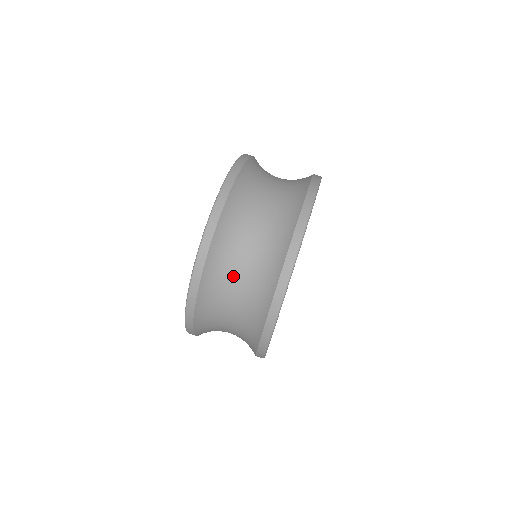
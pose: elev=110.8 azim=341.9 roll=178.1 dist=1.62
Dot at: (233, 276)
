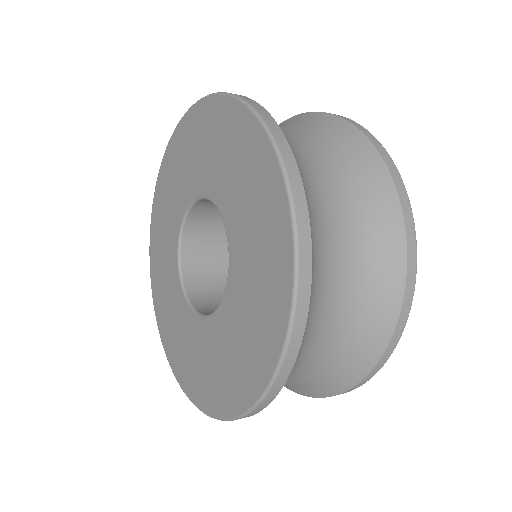
Dot at: occluded
